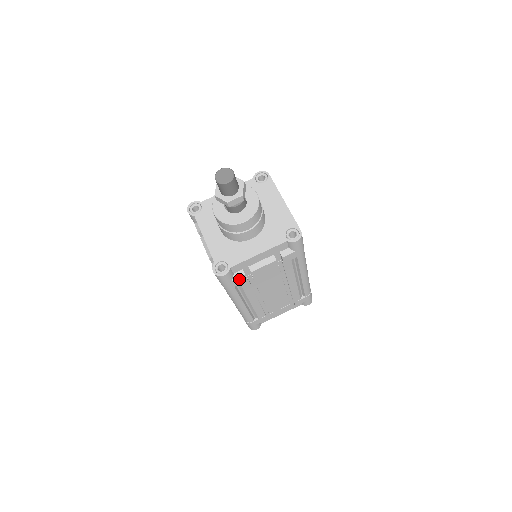
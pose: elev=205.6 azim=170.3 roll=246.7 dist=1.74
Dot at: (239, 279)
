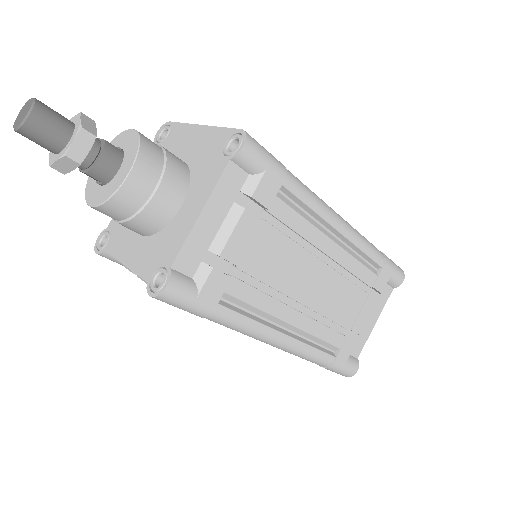
Dot at: (211, 283)
